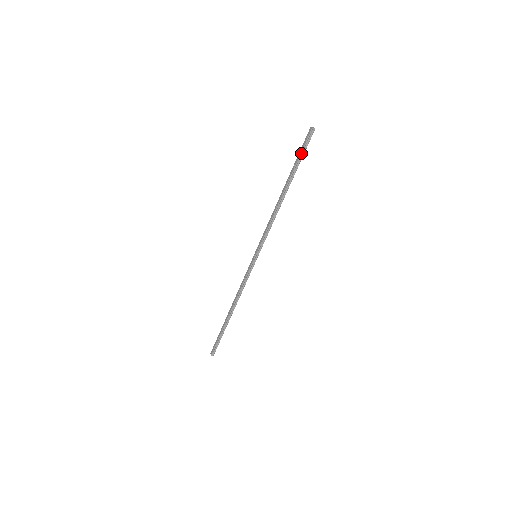
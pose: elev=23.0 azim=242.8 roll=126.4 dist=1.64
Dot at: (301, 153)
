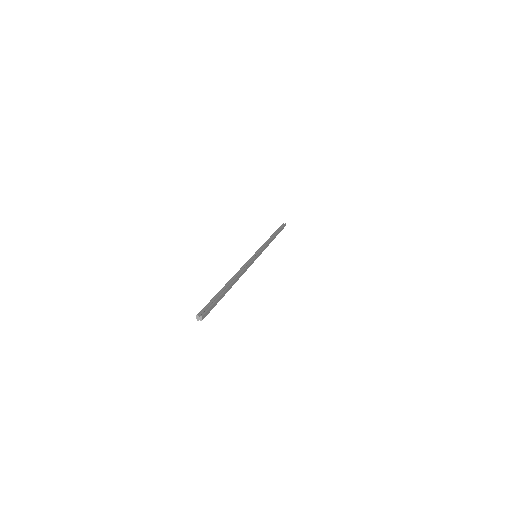
Dot at: occluded
